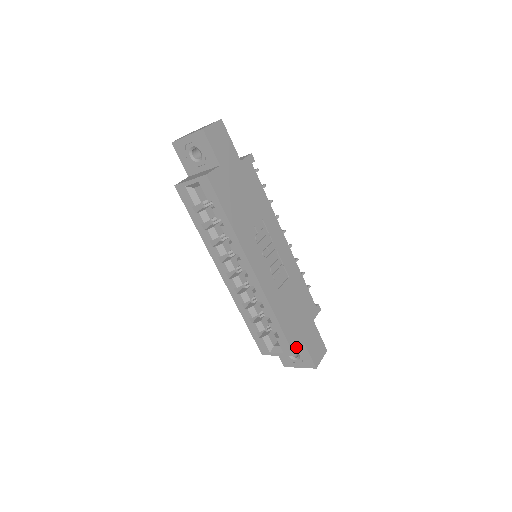
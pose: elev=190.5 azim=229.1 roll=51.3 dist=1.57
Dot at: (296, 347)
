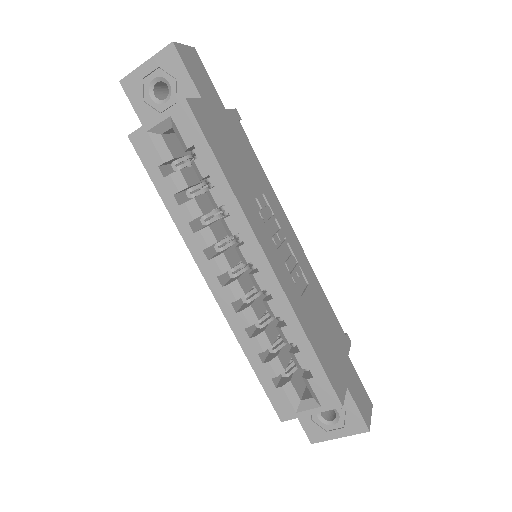
Dot at: (340, 392)
